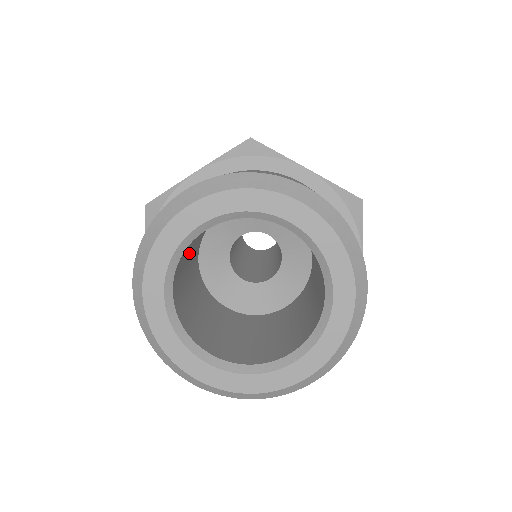
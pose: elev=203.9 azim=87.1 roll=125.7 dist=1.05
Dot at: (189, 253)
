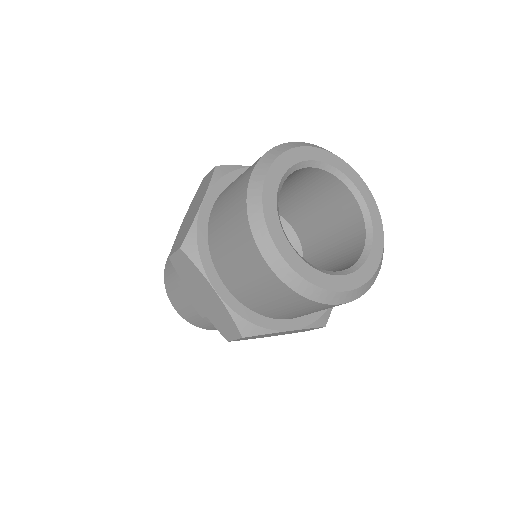
Dot at: occluded
